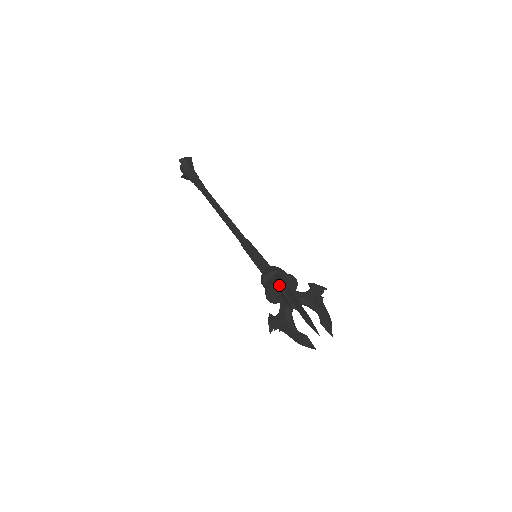
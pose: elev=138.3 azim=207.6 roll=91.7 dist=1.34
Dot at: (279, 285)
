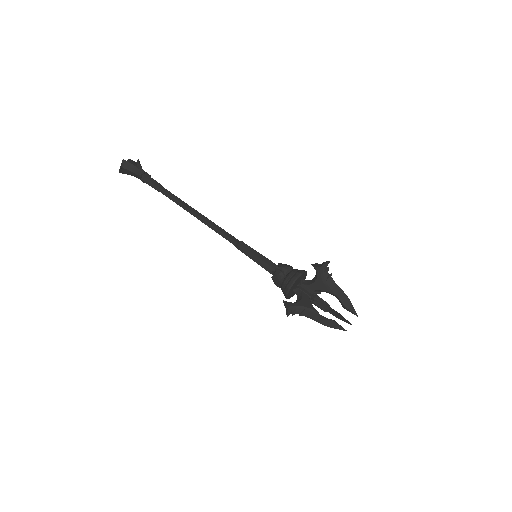
Dot at: (292, 312)
